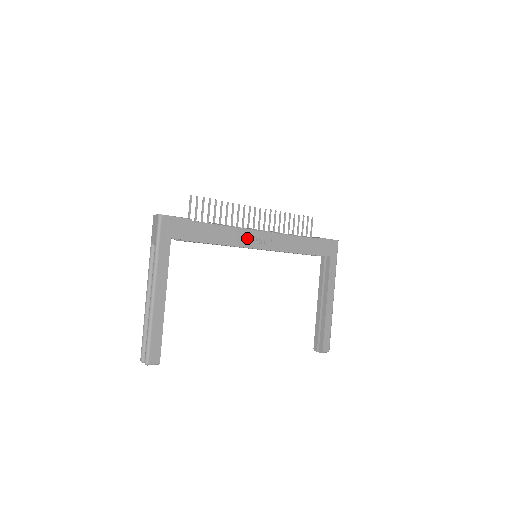
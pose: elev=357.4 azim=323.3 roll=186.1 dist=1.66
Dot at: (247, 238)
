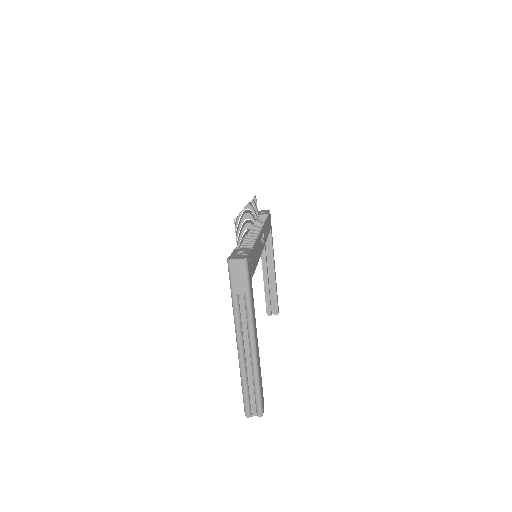
Dot at: (261, 243)
